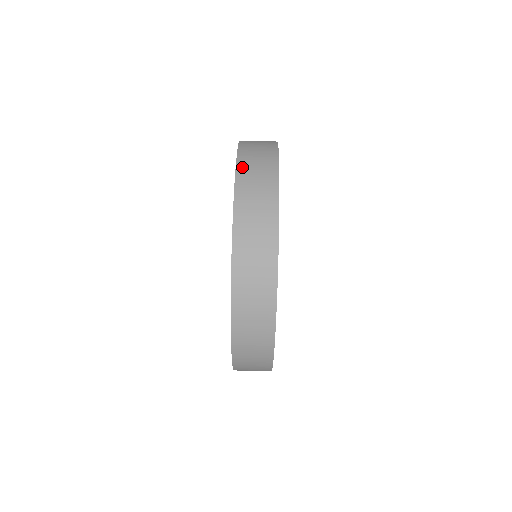
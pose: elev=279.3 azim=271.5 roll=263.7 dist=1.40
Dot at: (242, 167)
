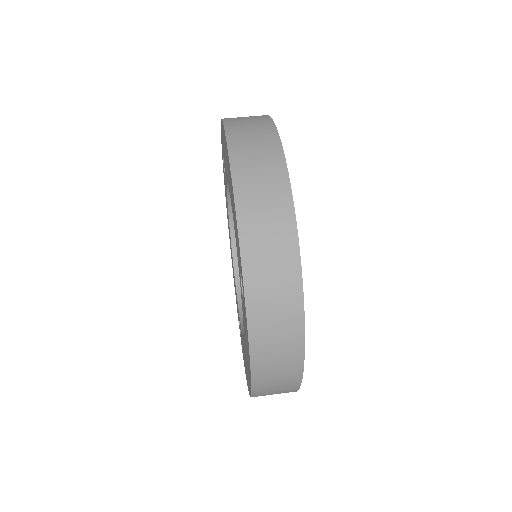
Dot at: (231, 125)
